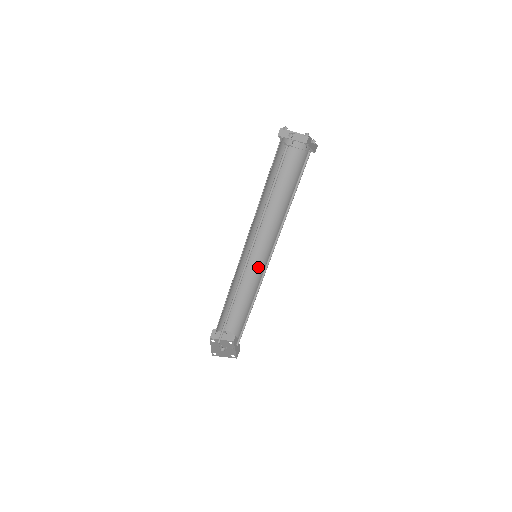
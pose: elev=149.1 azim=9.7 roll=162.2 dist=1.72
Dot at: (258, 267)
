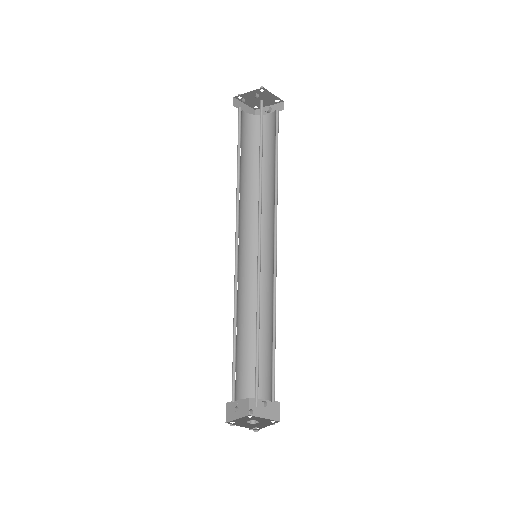
Dot at: (273, 279)
